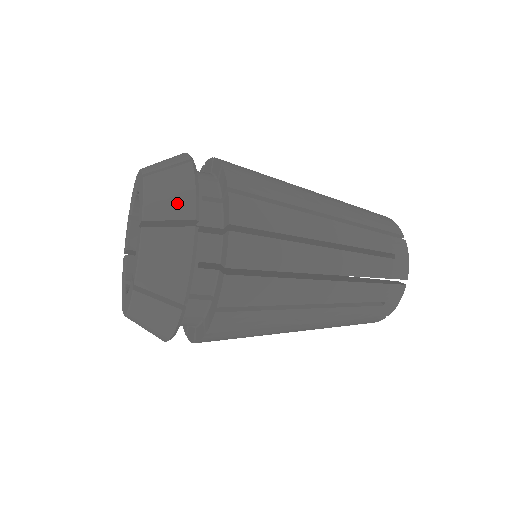
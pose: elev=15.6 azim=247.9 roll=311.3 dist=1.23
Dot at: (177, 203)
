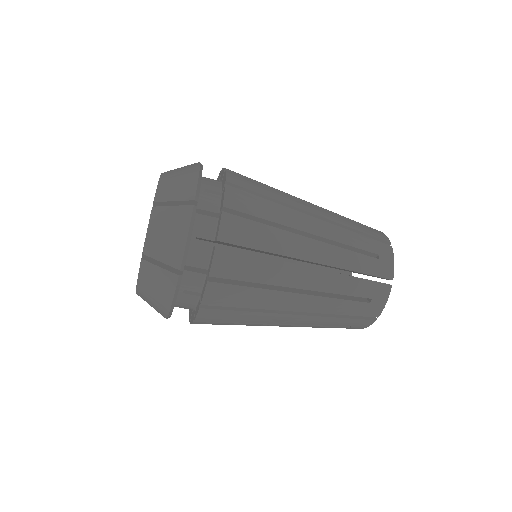
Dot at: occluded
